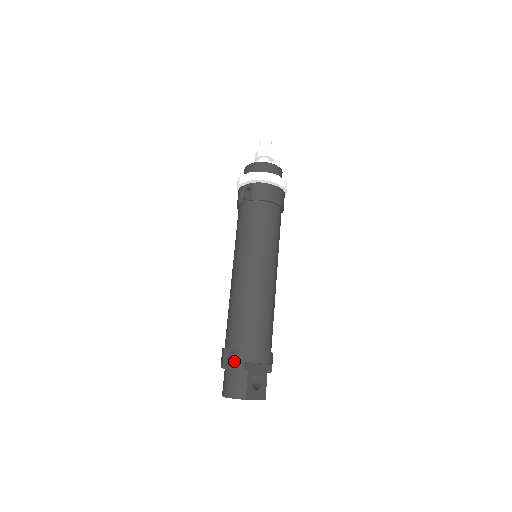
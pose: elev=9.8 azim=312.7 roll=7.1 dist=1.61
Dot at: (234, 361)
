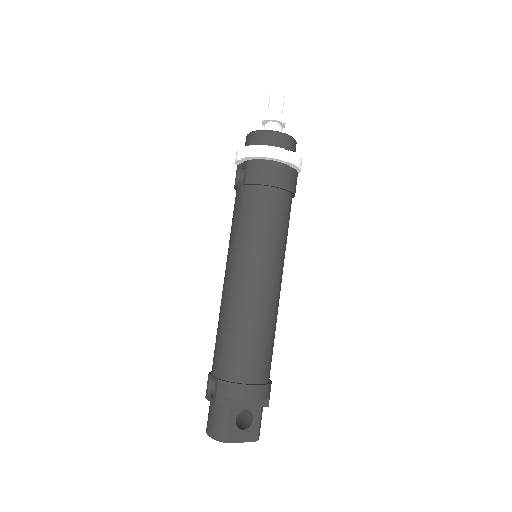
Dot at: occluded
